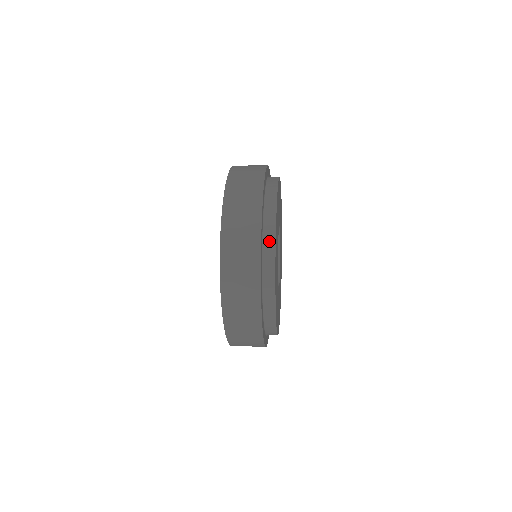
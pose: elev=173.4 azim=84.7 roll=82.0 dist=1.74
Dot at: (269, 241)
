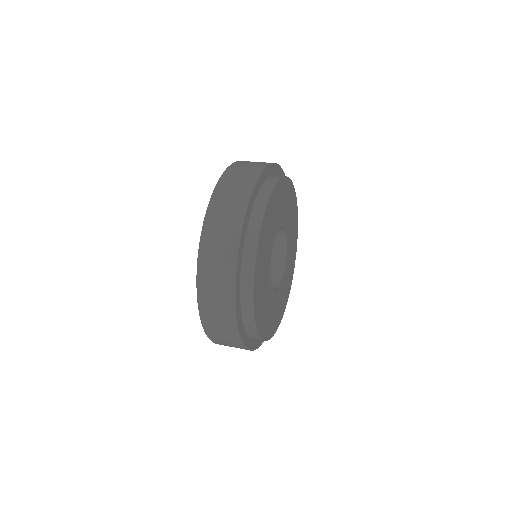
Dot at: (248, 312)
